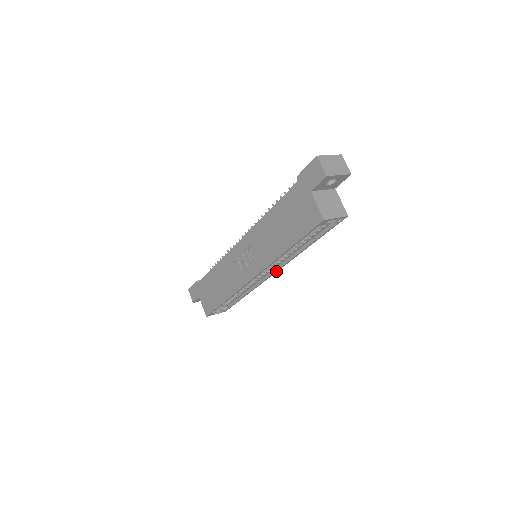
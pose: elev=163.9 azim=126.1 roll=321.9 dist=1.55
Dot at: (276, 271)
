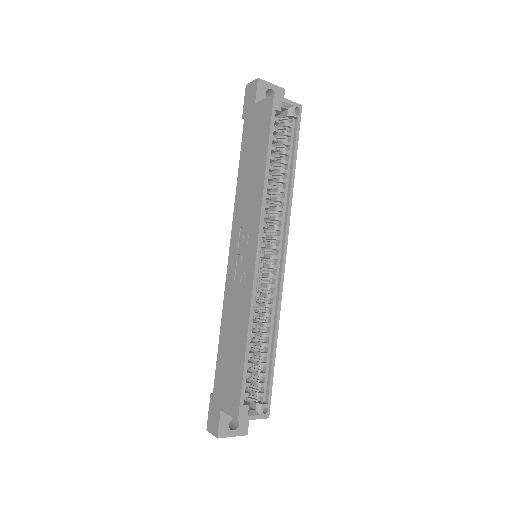
Dot at: (285, 249)
